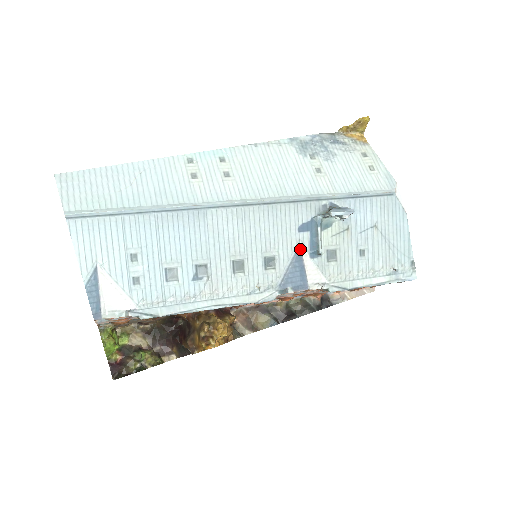
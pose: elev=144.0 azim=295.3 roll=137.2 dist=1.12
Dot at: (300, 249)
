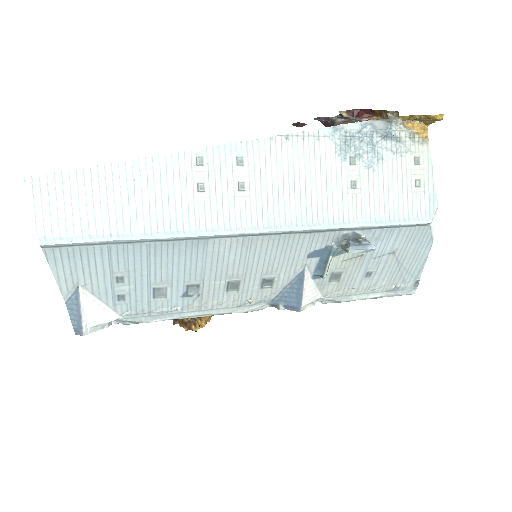
Dot at: (304, 273)
